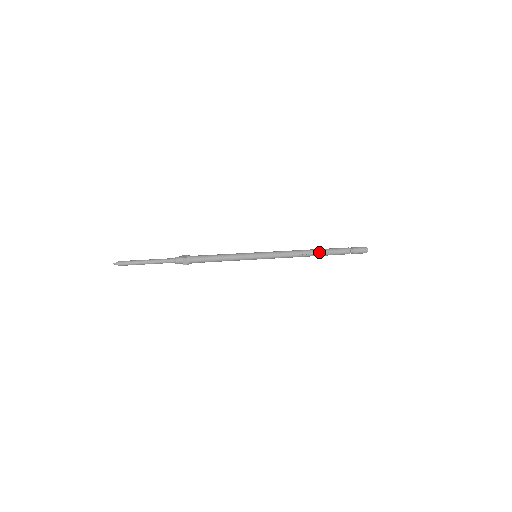
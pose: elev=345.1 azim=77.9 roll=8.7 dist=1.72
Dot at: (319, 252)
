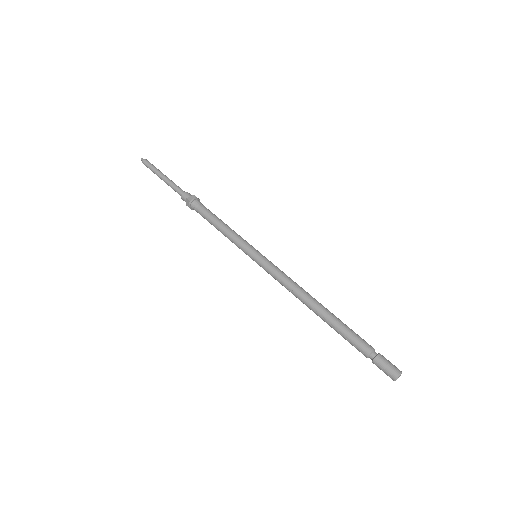
Dot at: (325, 317)
